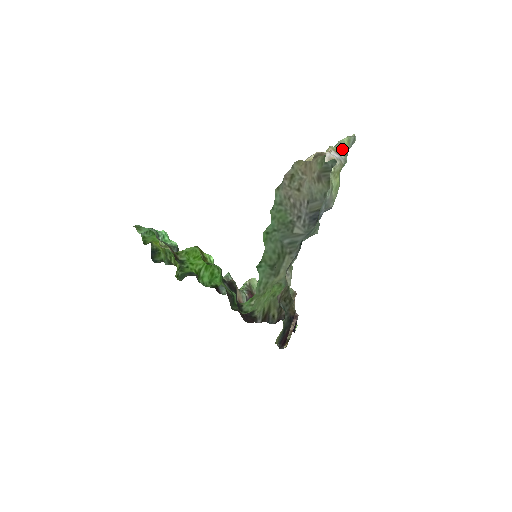
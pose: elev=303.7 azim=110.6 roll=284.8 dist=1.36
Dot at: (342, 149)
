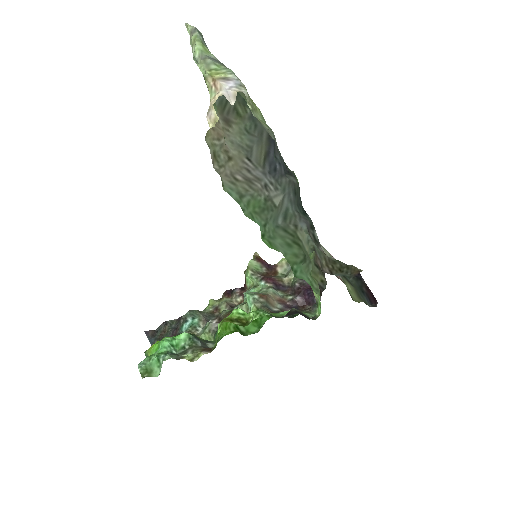
Dot at: (213, 64)
